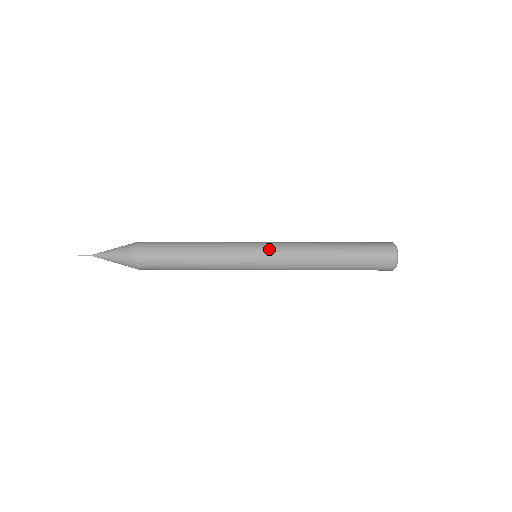
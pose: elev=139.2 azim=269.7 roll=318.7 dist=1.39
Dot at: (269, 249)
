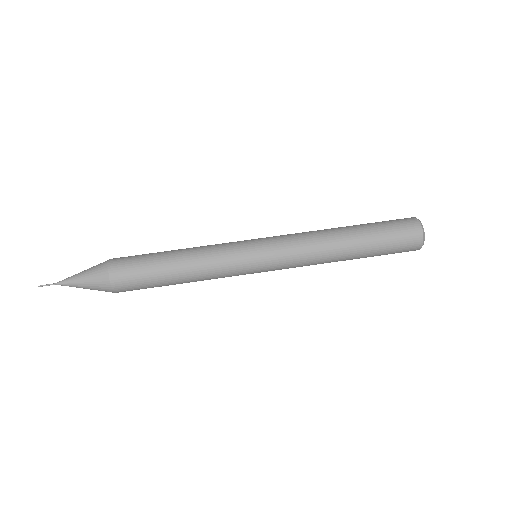
Dot at: (273, 259)
